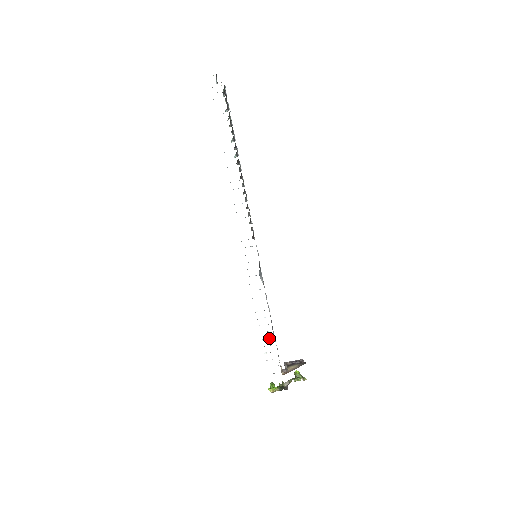
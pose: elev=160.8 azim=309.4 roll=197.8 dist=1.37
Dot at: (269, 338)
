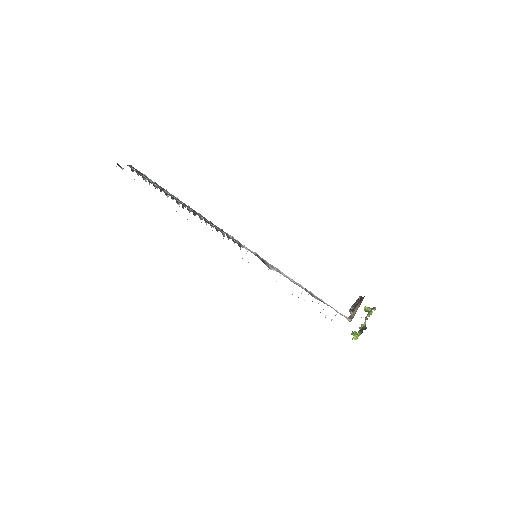
Dot at: occluded
